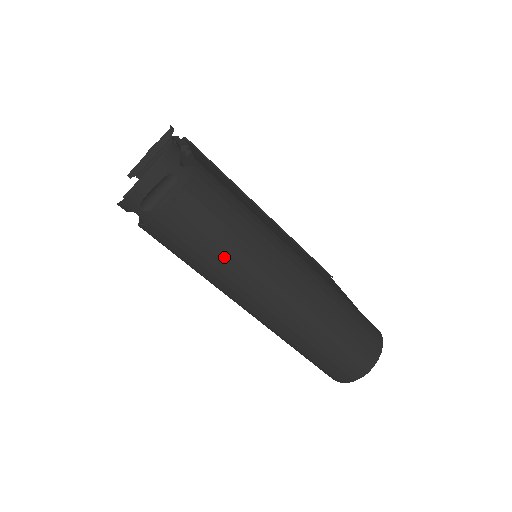
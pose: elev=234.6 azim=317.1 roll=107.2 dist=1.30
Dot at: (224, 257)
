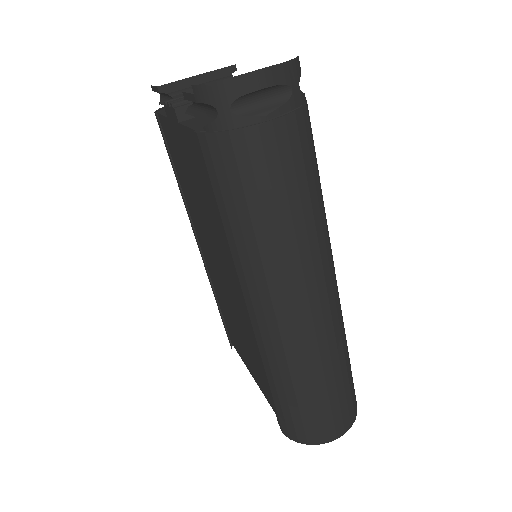
Dot at: (286, 223)
